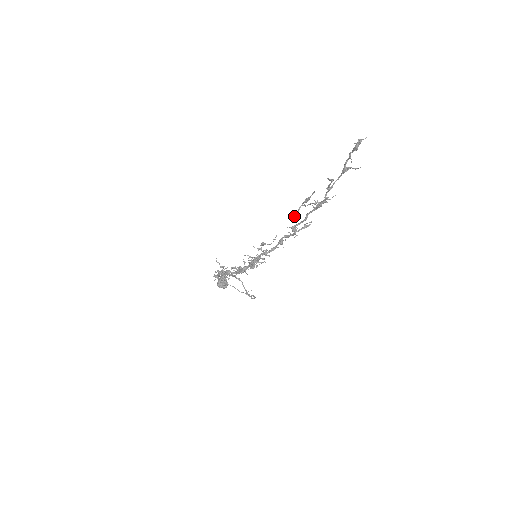
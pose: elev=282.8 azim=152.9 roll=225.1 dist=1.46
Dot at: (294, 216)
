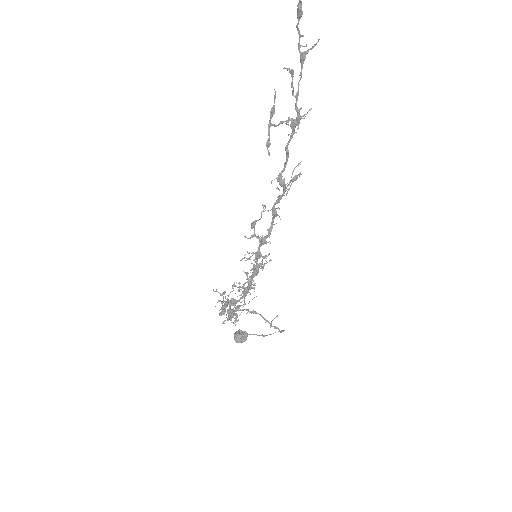
Dot at: (267, 145)
